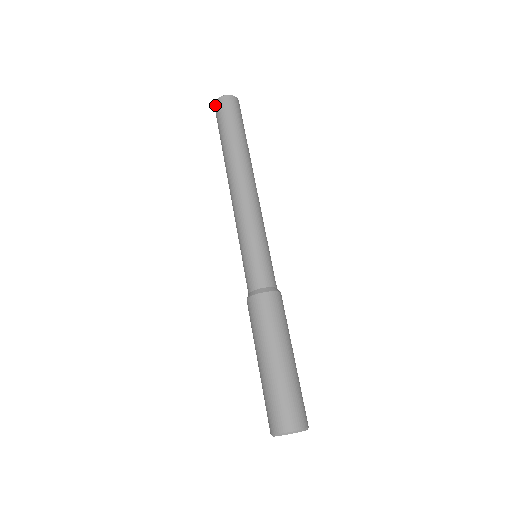
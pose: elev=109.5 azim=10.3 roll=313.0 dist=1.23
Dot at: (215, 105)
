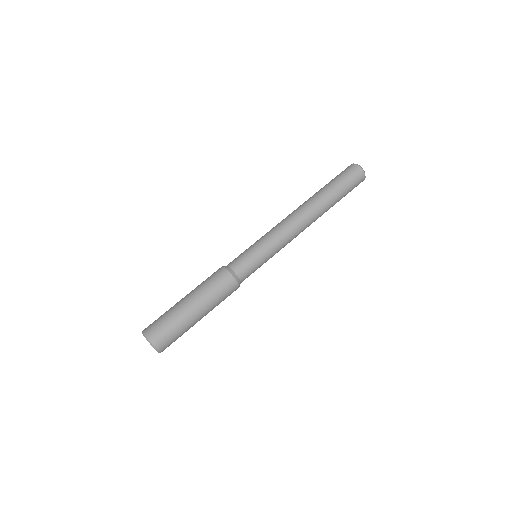
Dot at: (349, 166)
